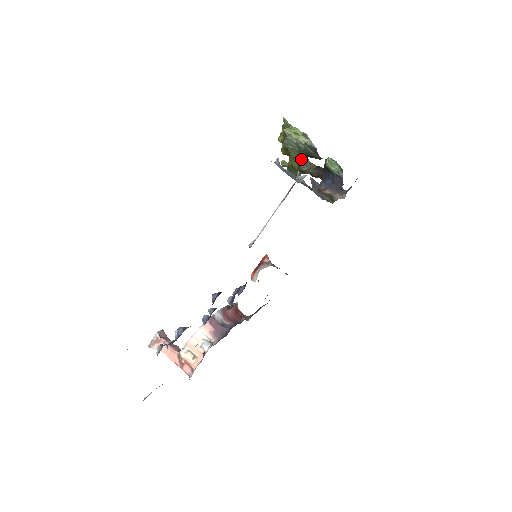
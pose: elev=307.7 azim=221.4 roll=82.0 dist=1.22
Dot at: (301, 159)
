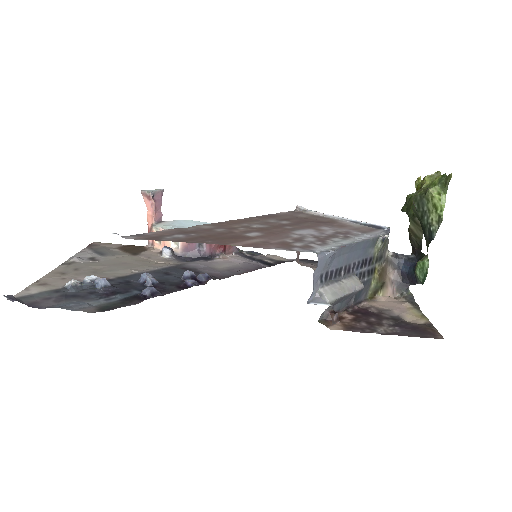
Dot at: occluded
